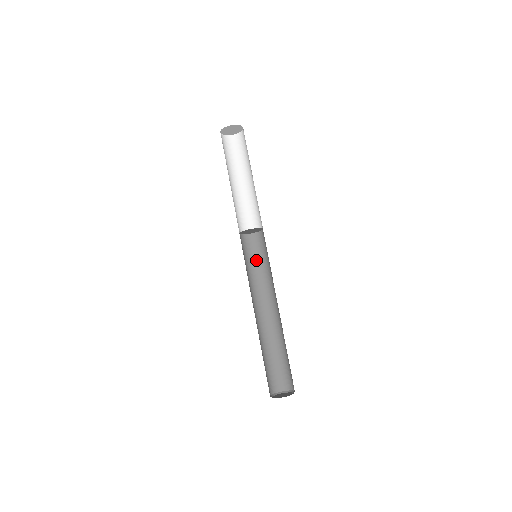
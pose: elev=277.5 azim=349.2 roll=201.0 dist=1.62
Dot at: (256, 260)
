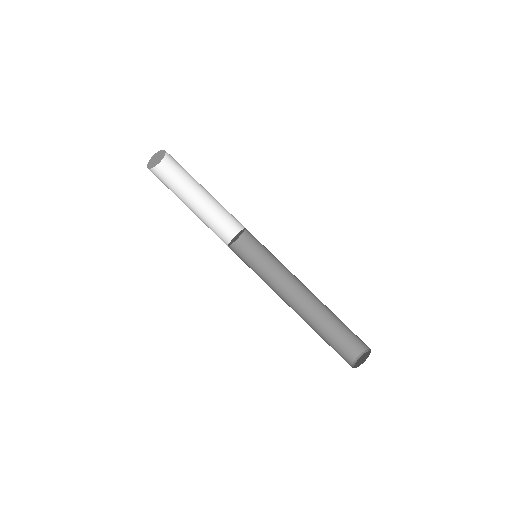
Dot at: (254, 263)
